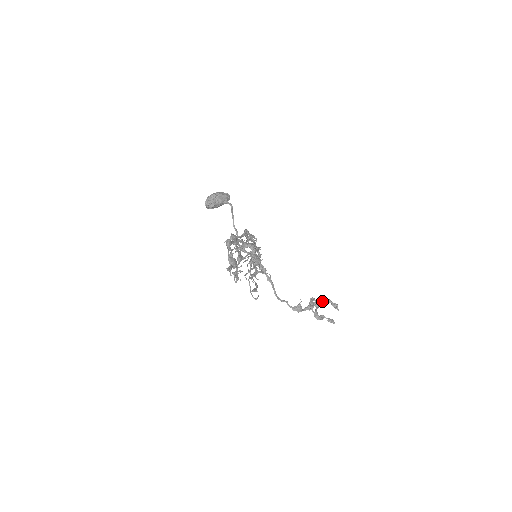
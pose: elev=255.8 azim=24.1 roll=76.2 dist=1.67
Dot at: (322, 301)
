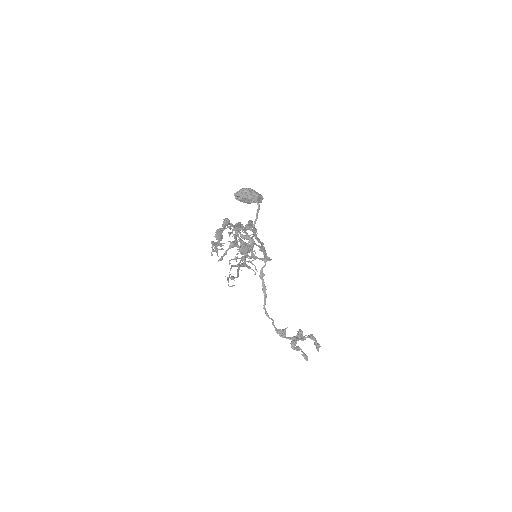
Dot at: (307, 336)
